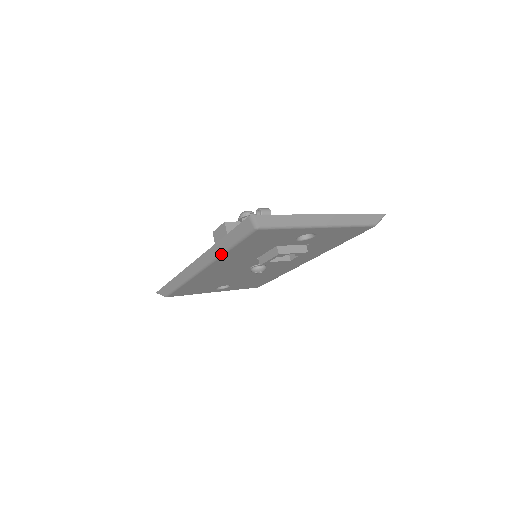
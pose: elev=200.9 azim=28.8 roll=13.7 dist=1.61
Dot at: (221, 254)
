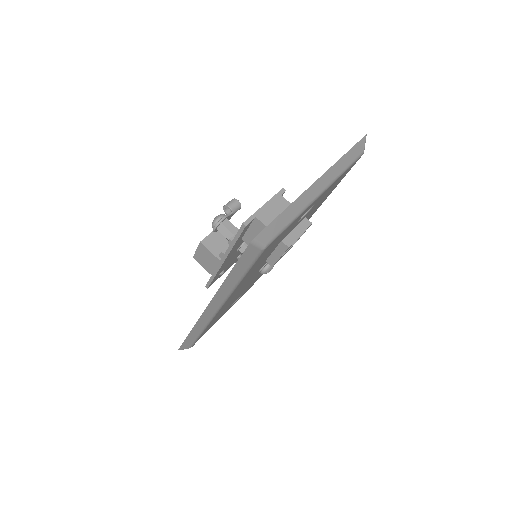
Dot at: (233, 289)
